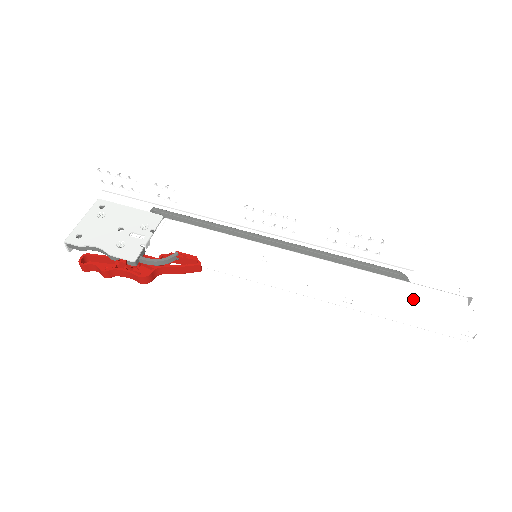
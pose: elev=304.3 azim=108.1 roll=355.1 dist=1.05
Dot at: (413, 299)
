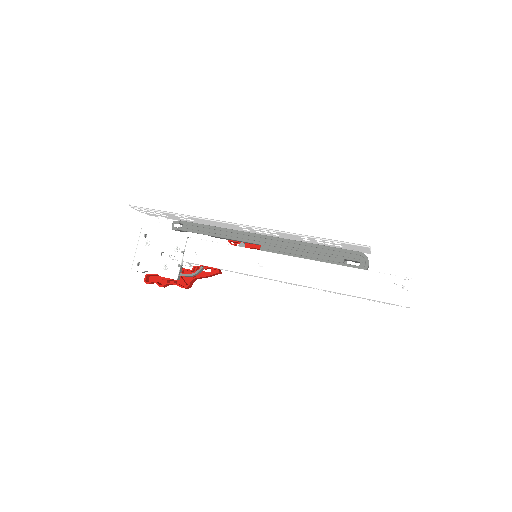
Dot at: (363, 285)
